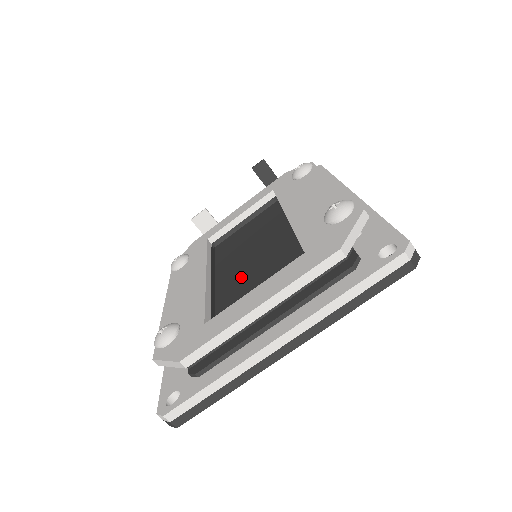
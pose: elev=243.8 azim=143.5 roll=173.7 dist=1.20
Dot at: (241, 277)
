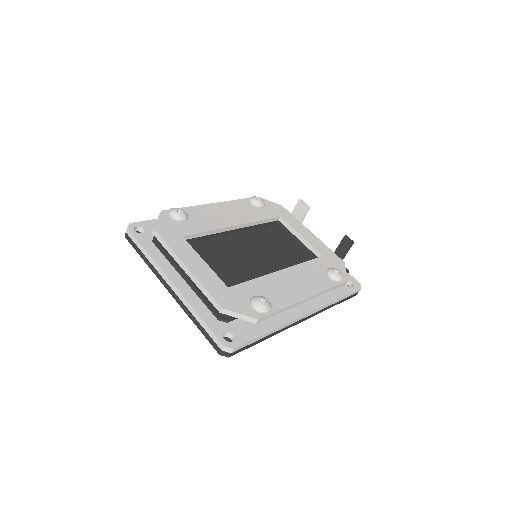
Dot at: (232, 250)
